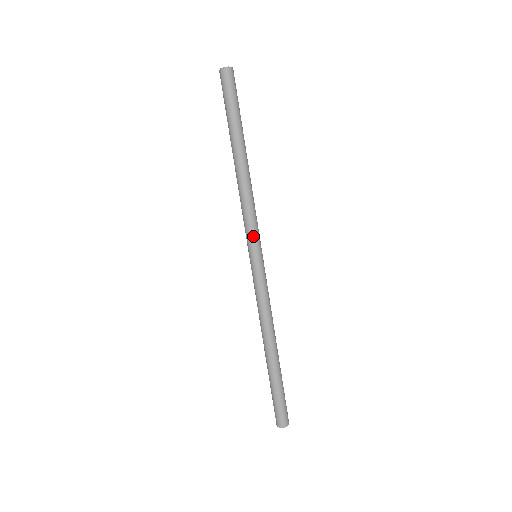
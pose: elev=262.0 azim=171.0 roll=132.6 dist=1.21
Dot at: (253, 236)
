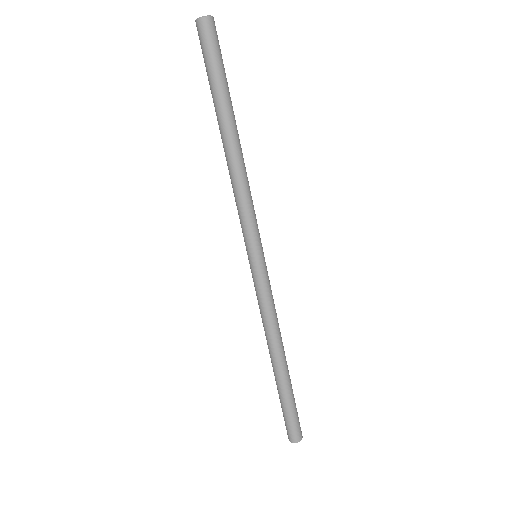
Dot at: (250, 234)
